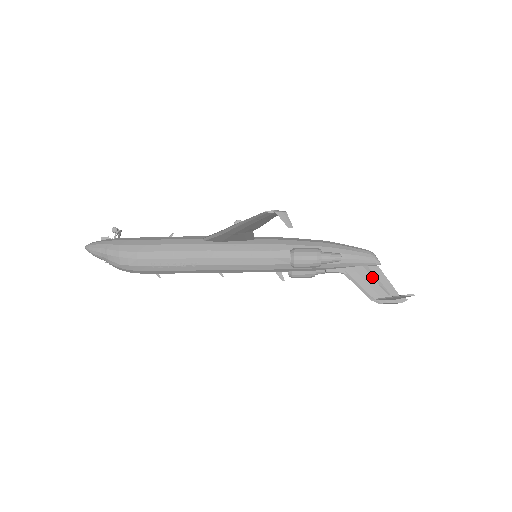
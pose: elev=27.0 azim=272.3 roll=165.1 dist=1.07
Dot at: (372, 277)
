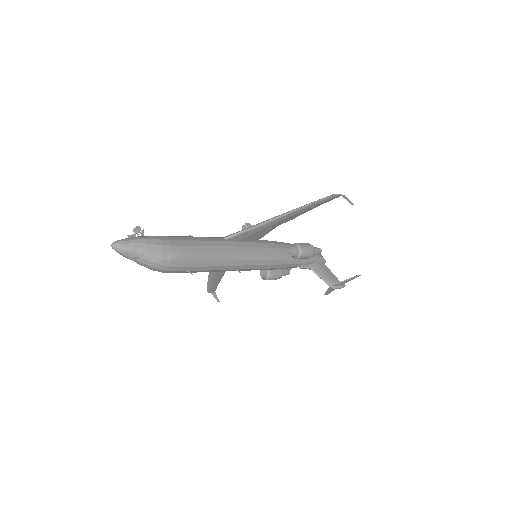
Dot at: (326, 270)
